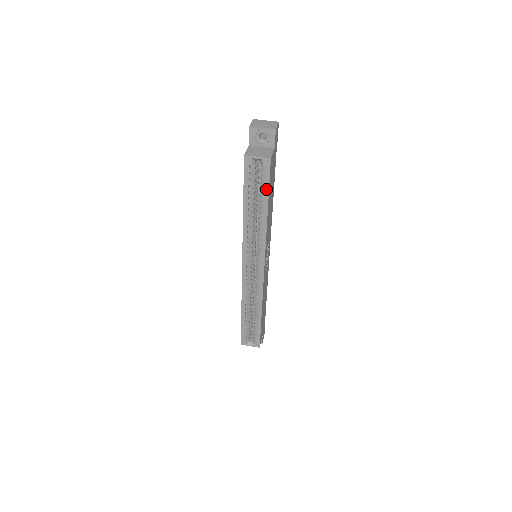
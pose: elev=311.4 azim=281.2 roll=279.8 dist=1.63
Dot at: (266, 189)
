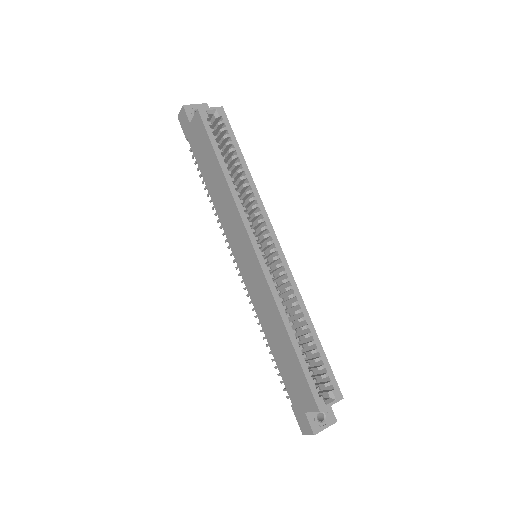
Dot at: (233, 139)
